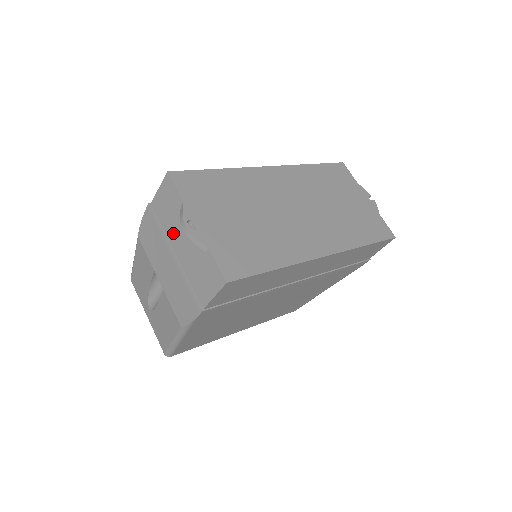
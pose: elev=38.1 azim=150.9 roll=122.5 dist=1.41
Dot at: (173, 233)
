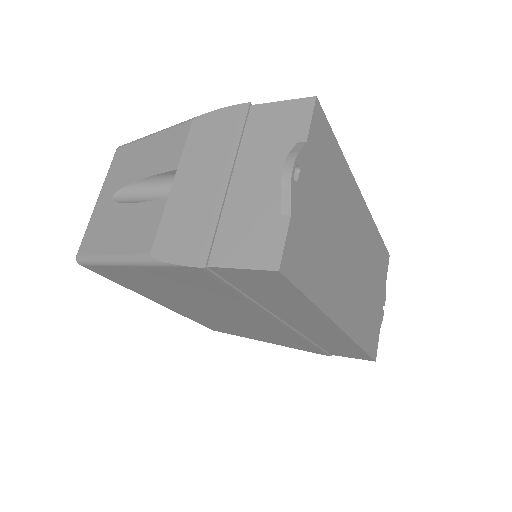
Dot at: (253, 158)
